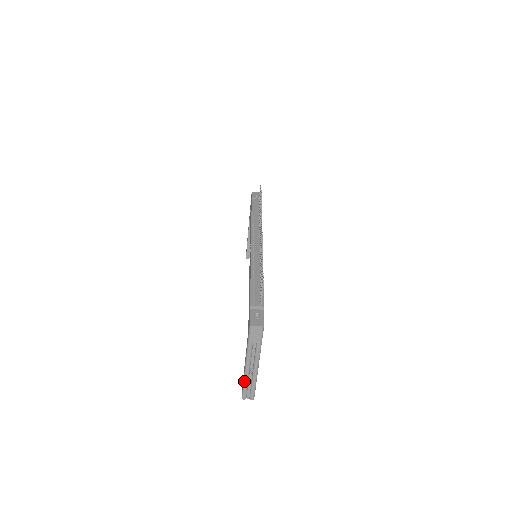
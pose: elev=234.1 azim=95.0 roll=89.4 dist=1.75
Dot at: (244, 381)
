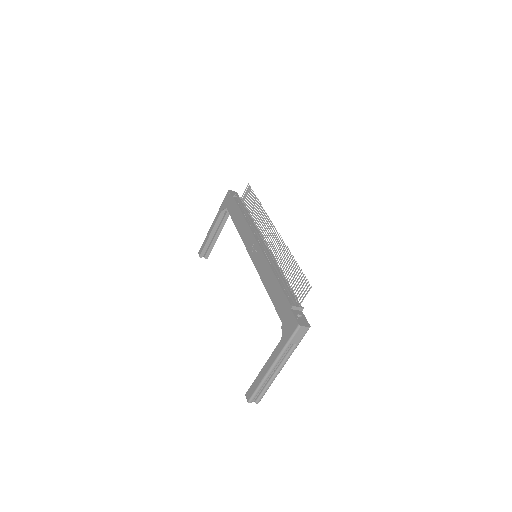
Dot at: (261, 383)
